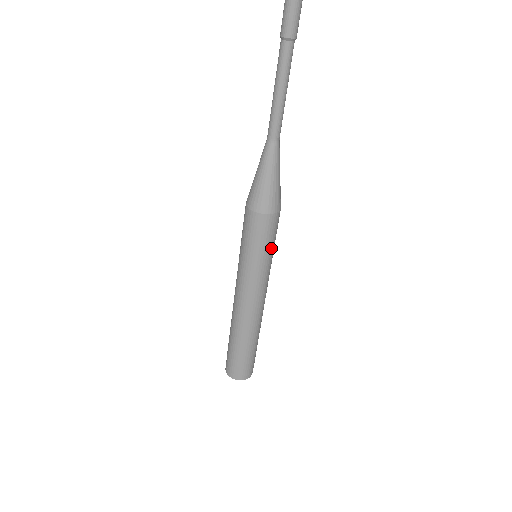
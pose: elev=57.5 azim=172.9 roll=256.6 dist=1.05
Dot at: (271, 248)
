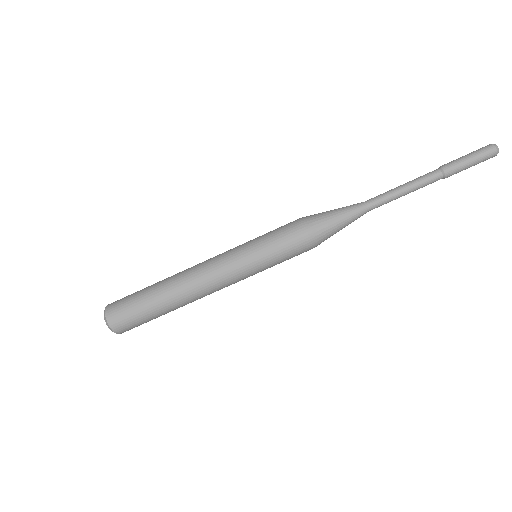
Dot at: (278, 263)
